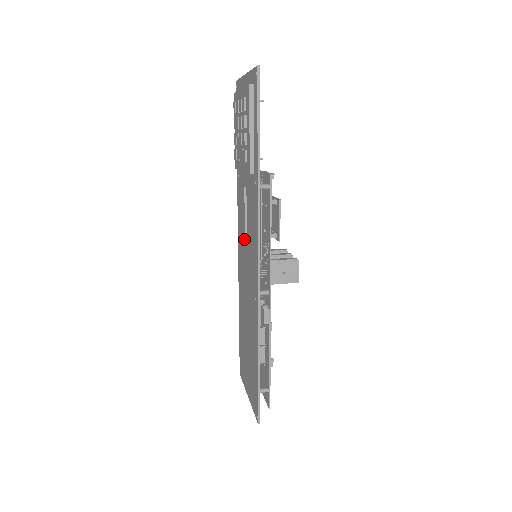
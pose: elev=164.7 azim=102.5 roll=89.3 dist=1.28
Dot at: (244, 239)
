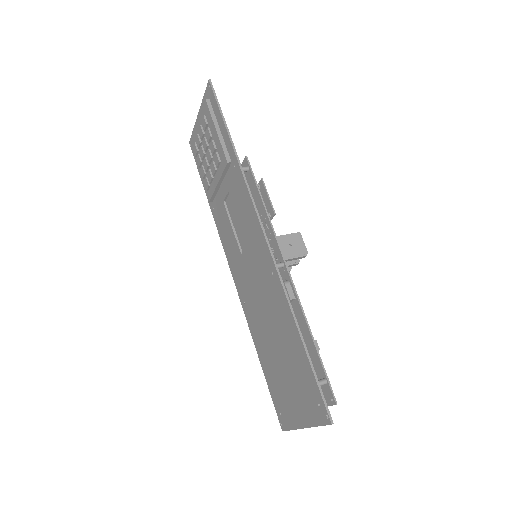
Dot at: (238, 250)
